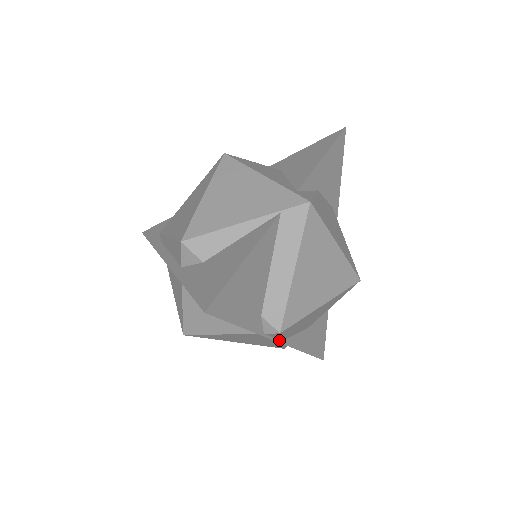
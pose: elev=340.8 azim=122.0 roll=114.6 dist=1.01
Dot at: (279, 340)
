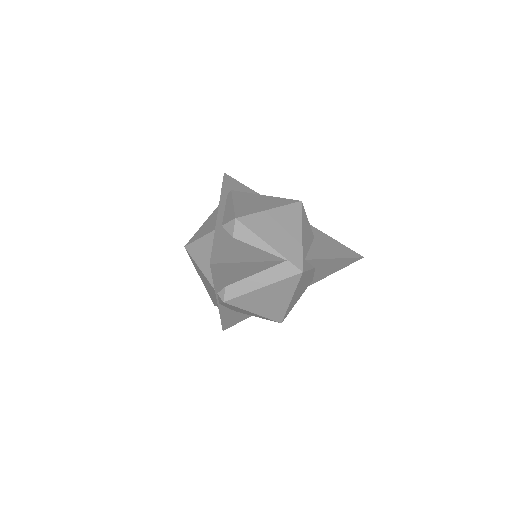
Dot at: (219, 302)
